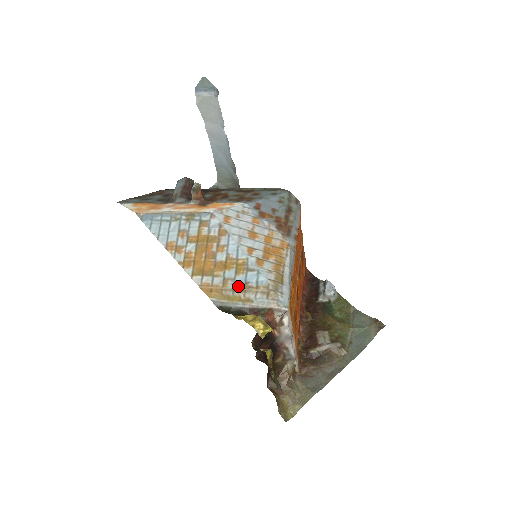
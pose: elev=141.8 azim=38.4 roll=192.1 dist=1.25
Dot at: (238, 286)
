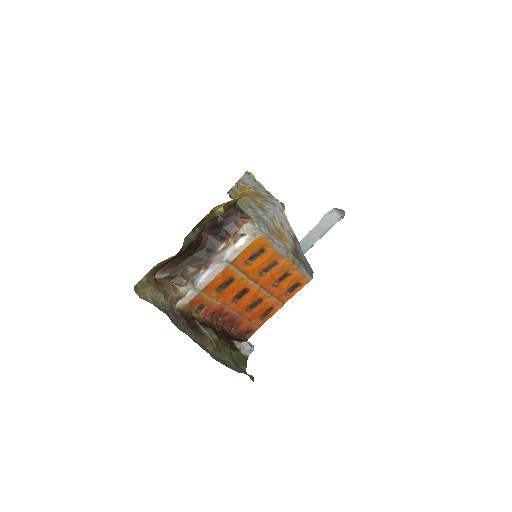
Dot at: (249, 205)
